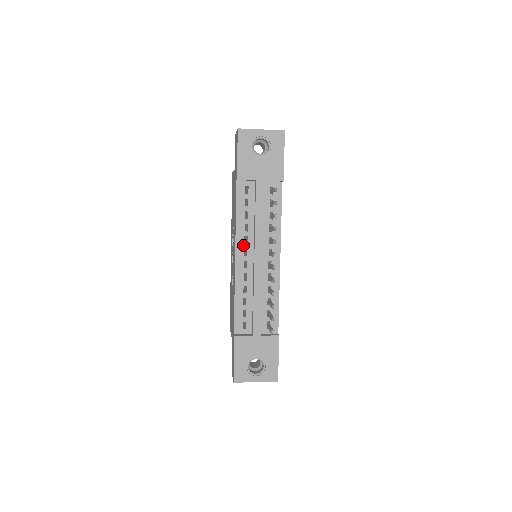
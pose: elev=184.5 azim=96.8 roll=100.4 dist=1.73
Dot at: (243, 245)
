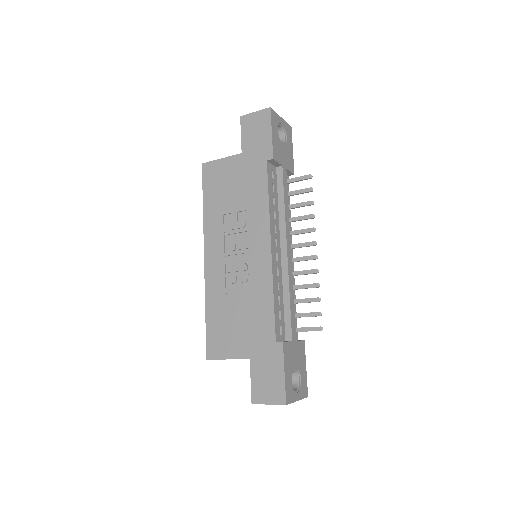
Dot at: (274, 234)
